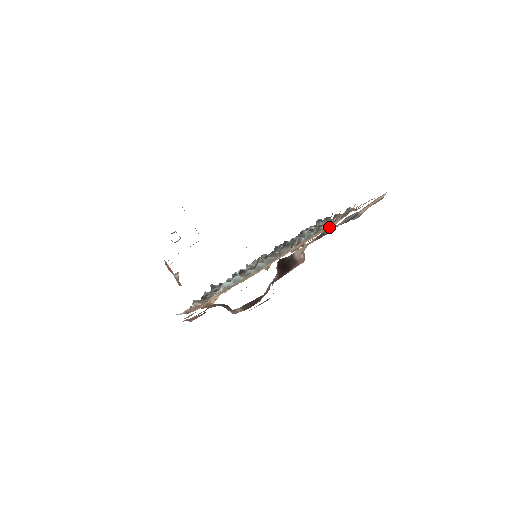
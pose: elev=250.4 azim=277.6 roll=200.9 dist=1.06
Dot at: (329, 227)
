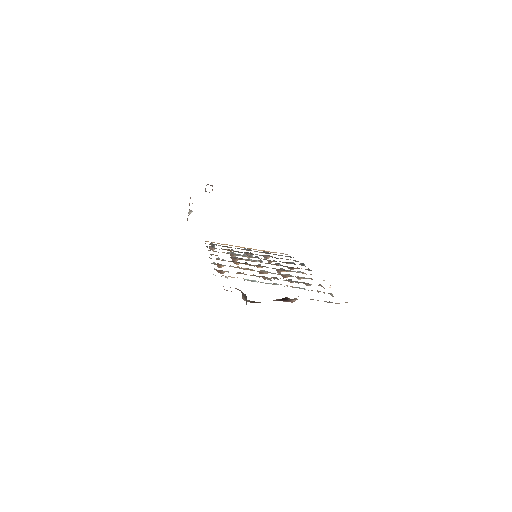
Dot at: occluded
